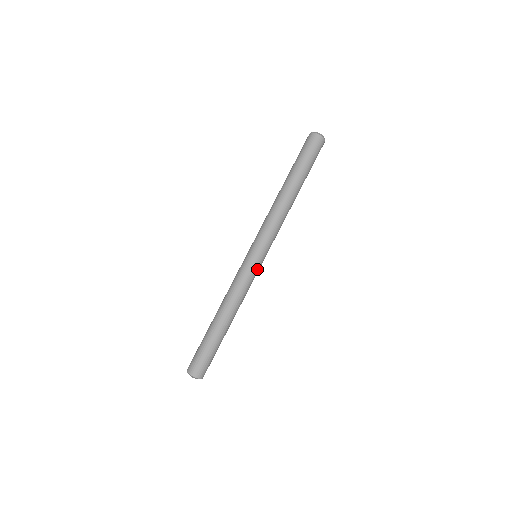
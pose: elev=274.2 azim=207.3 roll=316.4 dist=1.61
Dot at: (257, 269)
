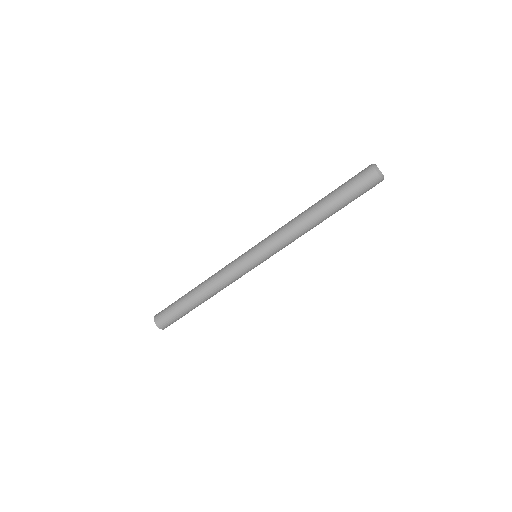
Dot at: occluded
